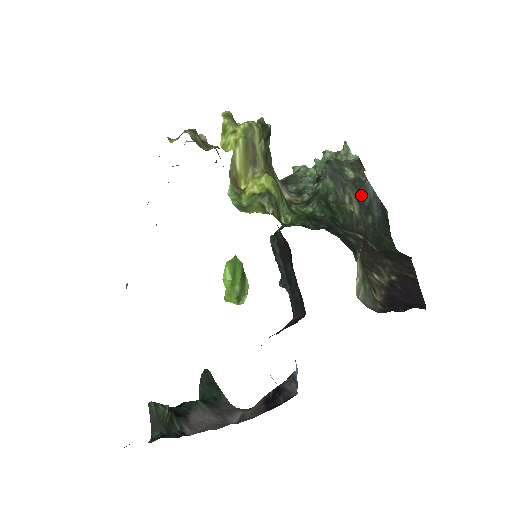
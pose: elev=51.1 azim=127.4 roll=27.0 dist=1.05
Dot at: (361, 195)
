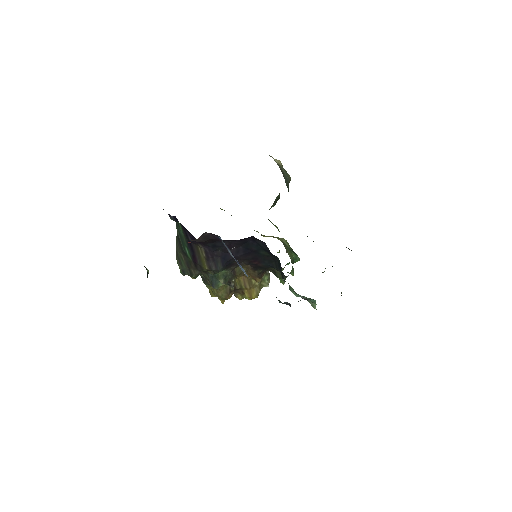
Dot at: occluded
